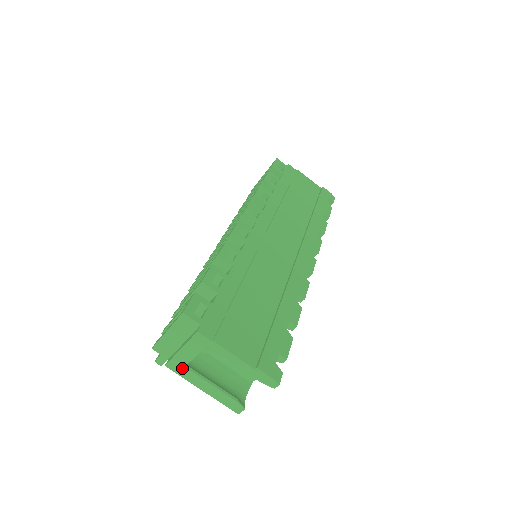
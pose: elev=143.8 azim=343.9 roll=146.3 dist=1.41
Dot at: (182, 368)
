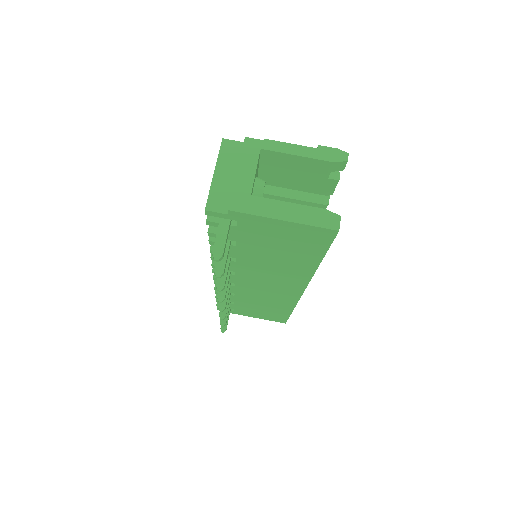
Dot at: (249, 200)
